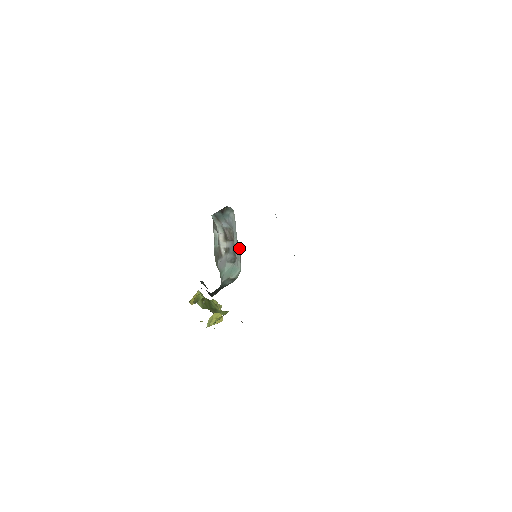
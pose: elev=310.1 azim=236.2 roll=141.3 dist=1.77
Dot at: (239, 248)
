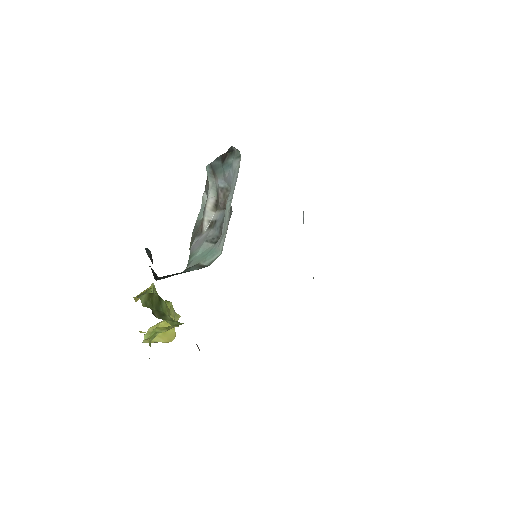
Dot at: (230, 215)
